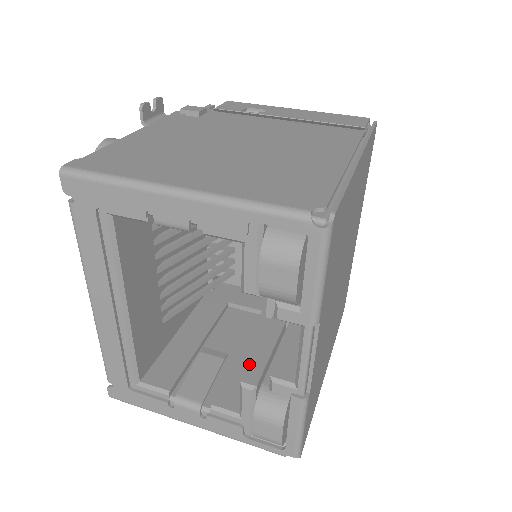
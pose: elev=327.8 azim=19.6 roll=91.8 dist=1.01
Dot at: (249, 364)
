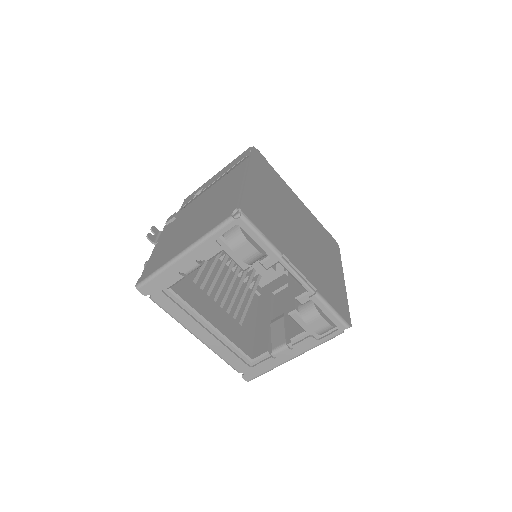
Dot at: (287, 304)
